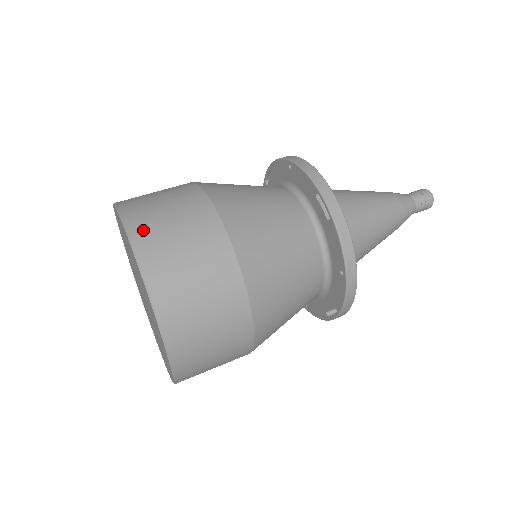
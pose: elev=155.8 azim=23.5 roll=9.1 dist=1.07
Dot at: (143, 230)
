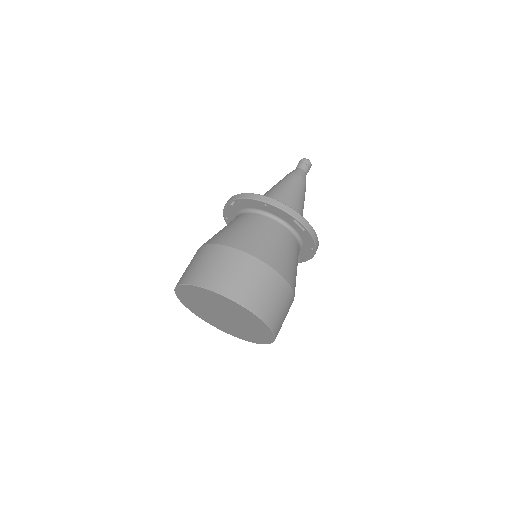
Dot at: (247, 298)
